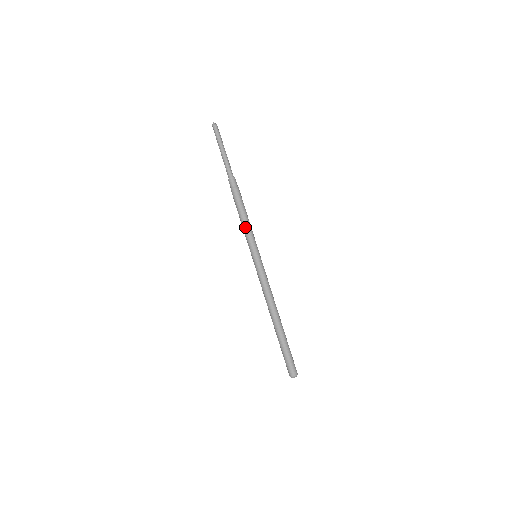
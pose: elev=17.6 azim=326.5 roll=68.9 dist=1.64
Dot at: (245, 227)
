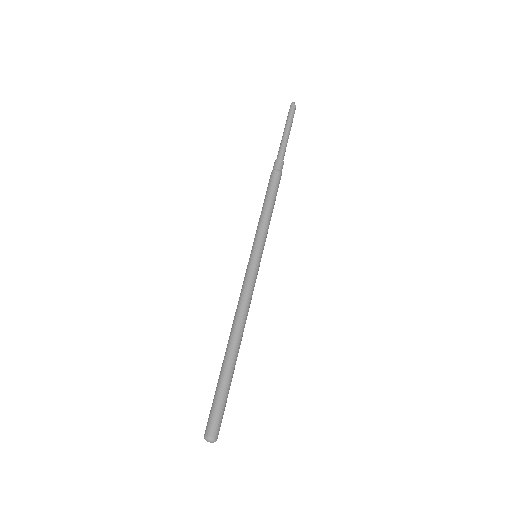
Dot at: (265, 216)
